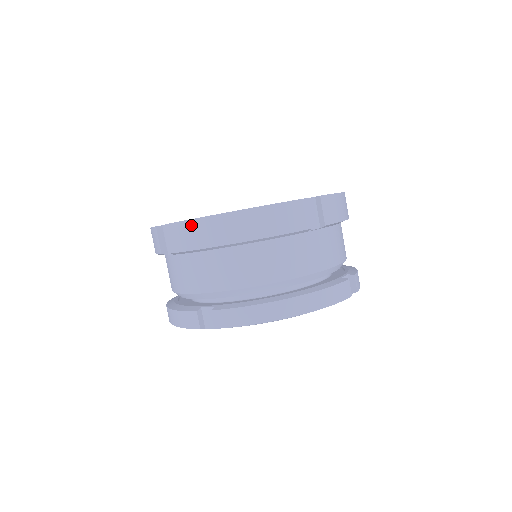
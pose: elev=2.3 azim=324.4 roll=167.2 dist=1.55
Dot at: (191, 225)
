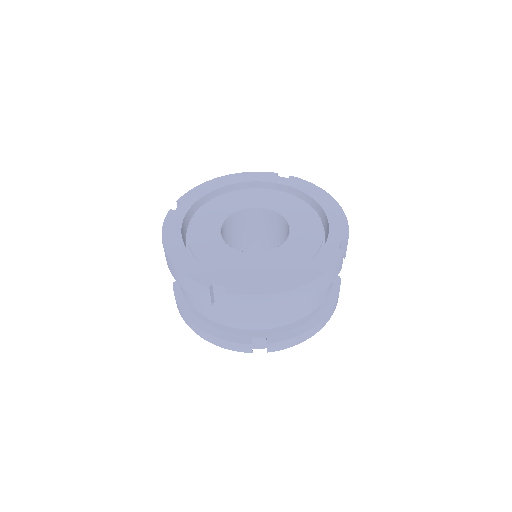
Dot at: (263, 298)
